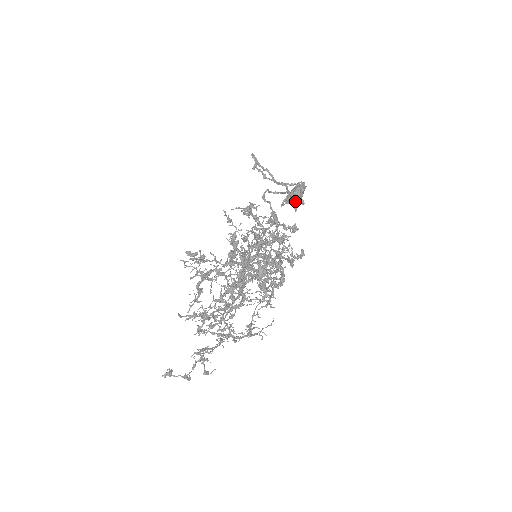
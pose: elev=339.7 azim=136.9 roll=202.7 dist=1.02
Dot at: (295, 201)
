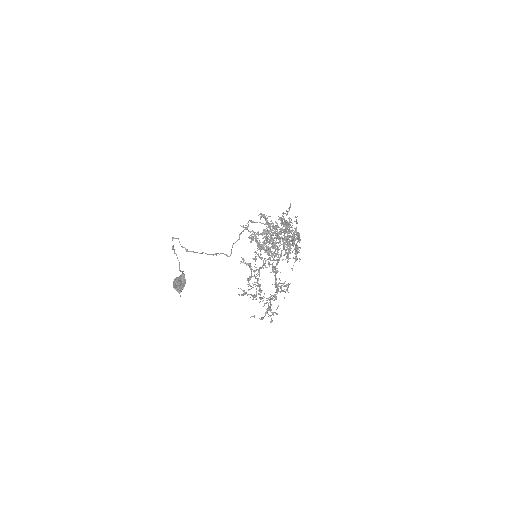
Dot at: occluded
